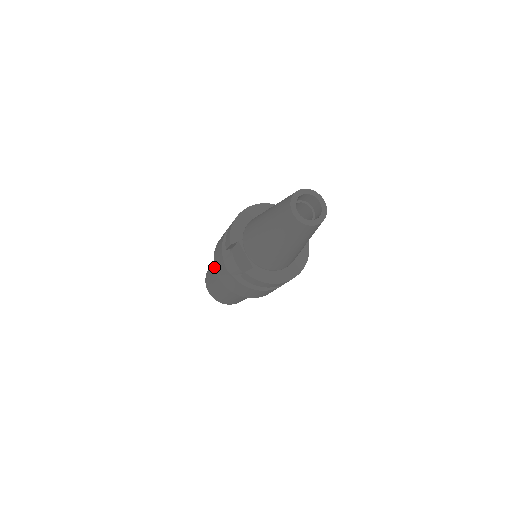
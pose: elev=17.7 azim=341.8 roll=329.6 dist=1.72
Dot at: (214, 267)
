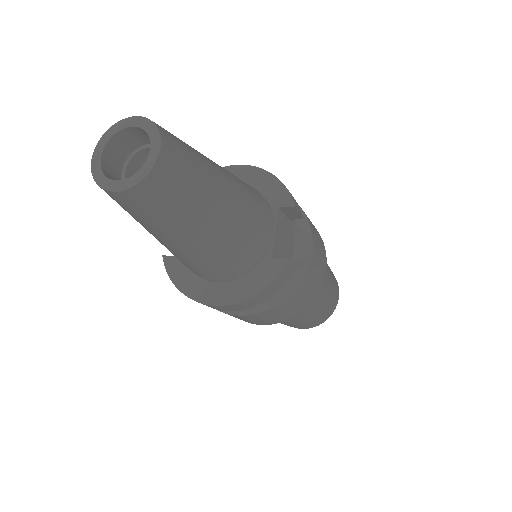
Dot at: occluded
